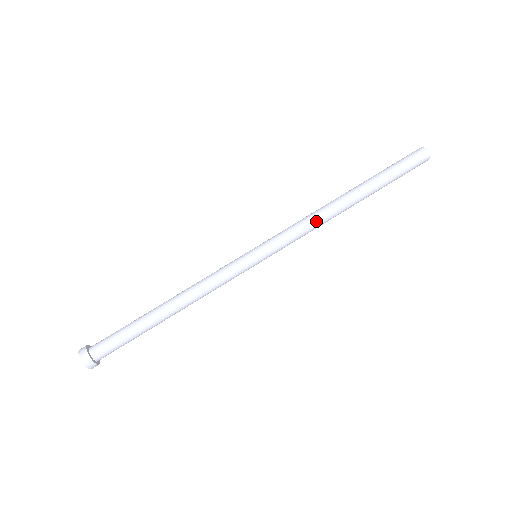
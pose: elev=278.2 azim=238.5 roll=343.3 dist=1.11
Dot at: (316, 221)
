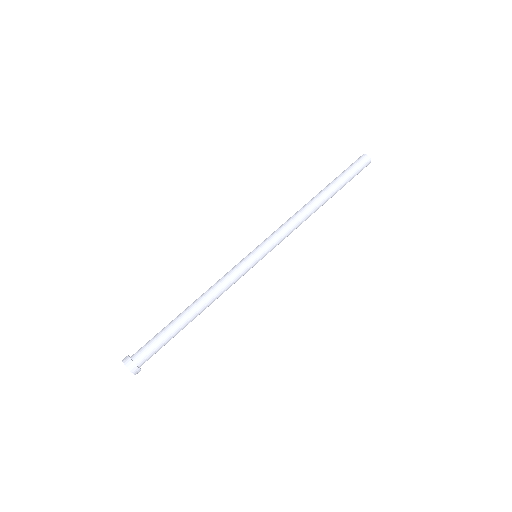
Dot at: (297, 219)
